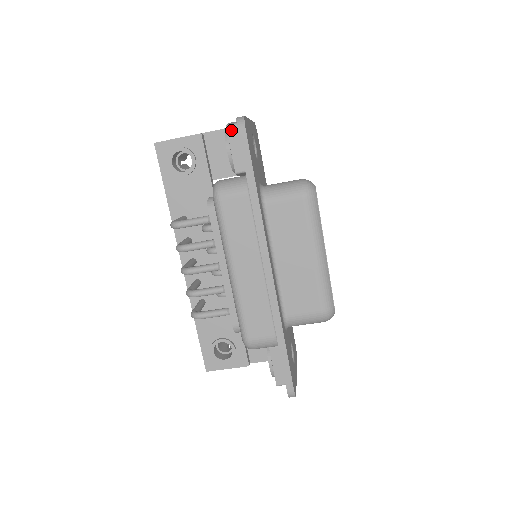
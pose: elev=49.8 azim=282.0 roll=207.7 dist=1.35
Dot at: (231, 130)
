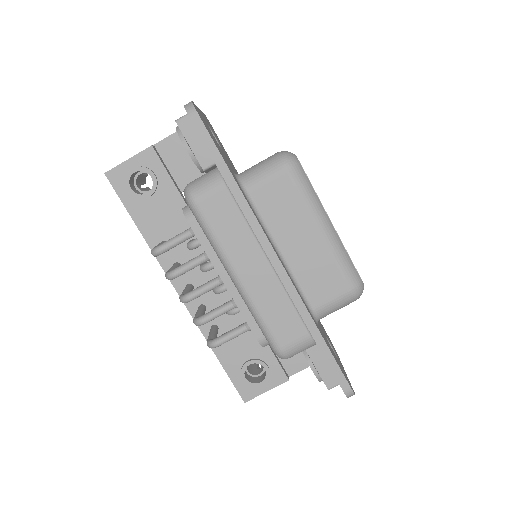
Dot at: (182, 124)
